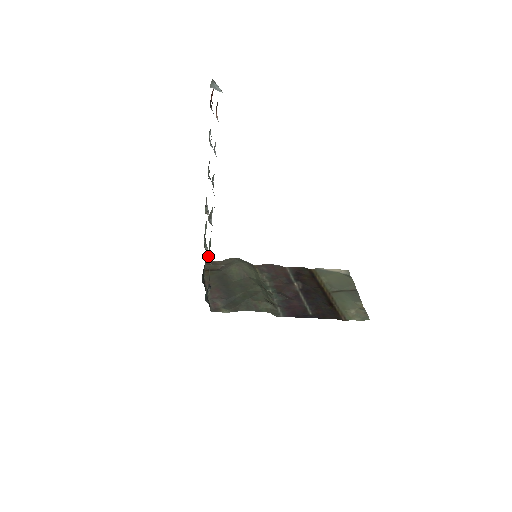
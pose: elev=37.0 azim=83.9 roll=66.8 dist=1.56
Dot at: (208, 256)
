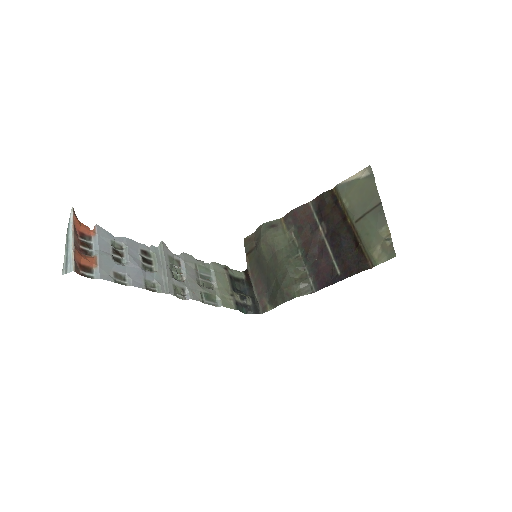
Dot at: (216, 297)
